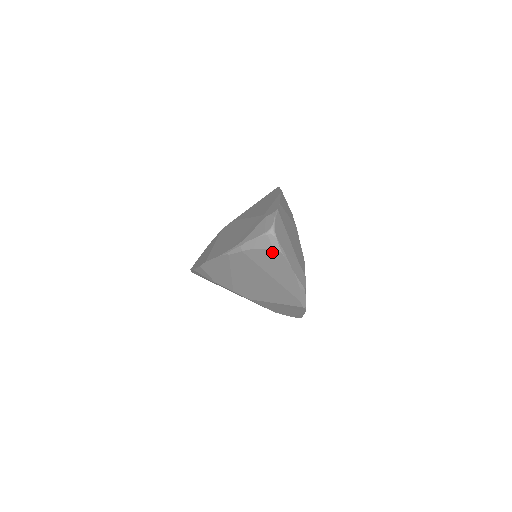
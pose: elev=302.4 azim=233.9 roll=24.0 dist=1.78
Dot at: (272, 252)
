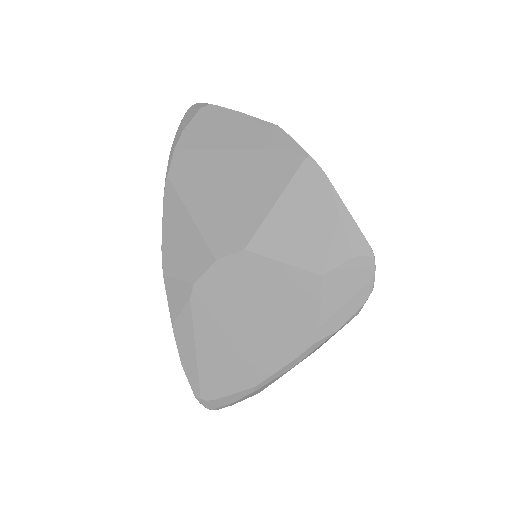
Dot at: (202, 114)
